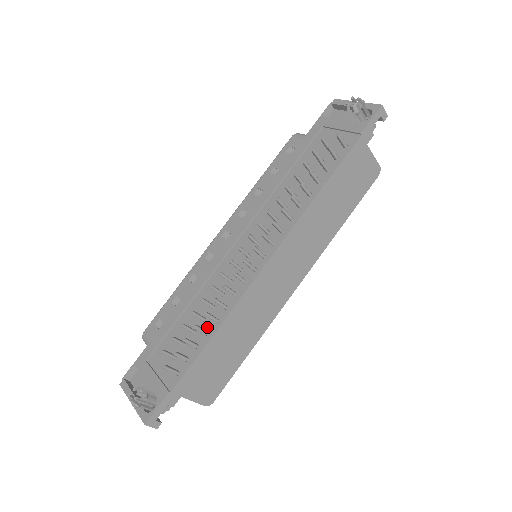
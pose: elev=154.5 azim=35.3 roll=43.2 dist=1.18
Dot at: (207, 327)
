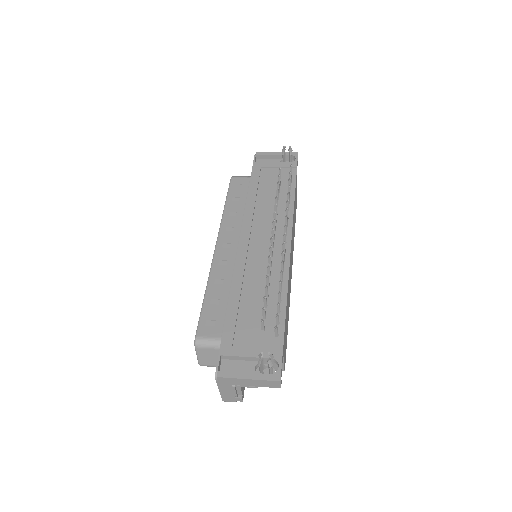
Dot at: (276, 298)
